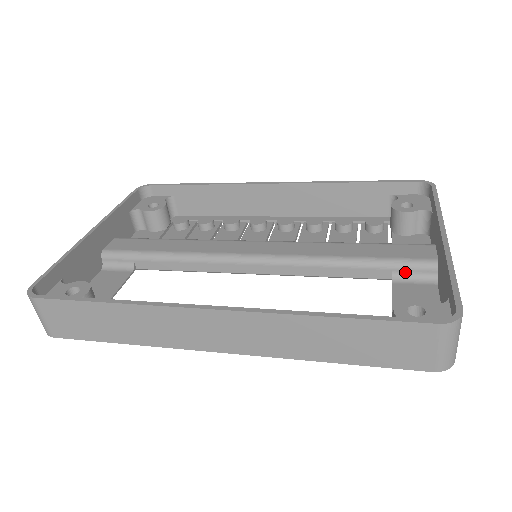
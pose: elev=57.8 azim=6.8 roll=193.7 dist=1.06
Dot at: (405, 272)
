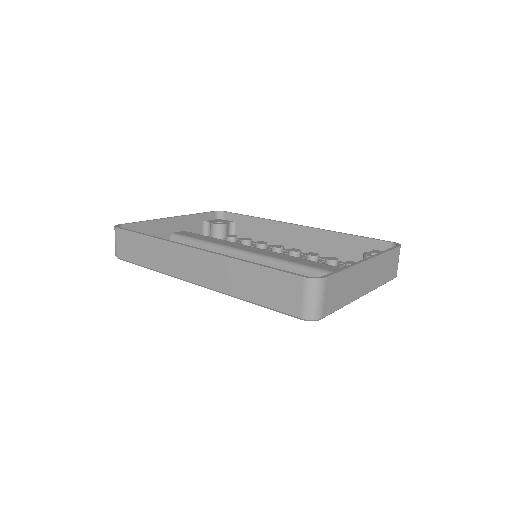
Dot at: occluded
